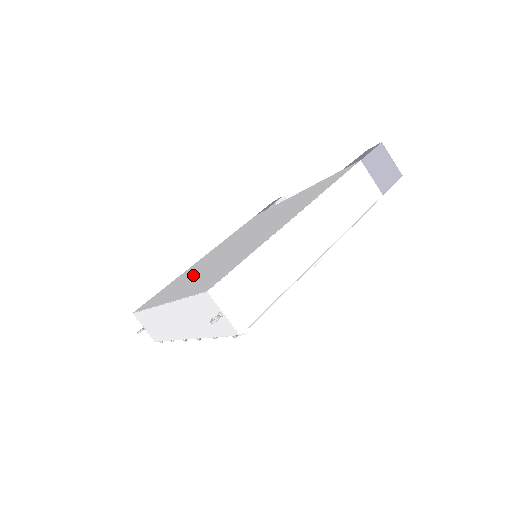
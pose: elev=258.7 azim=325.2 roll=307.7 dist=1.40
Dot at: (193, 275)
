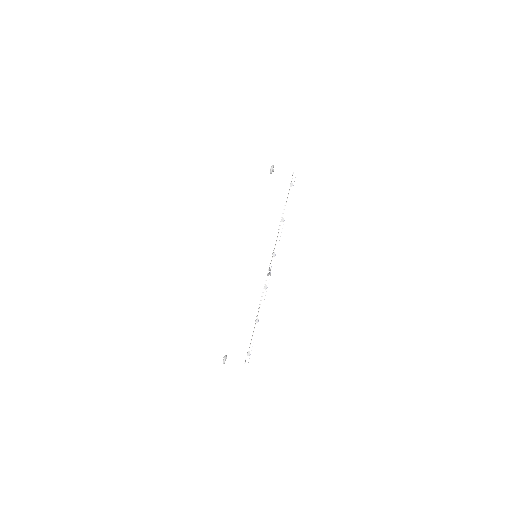
Dot at: occluded
